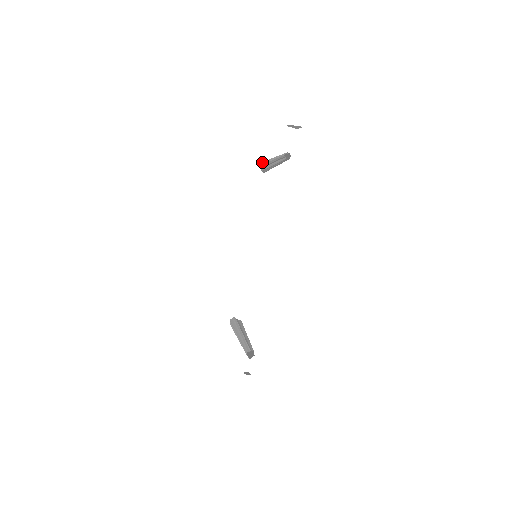
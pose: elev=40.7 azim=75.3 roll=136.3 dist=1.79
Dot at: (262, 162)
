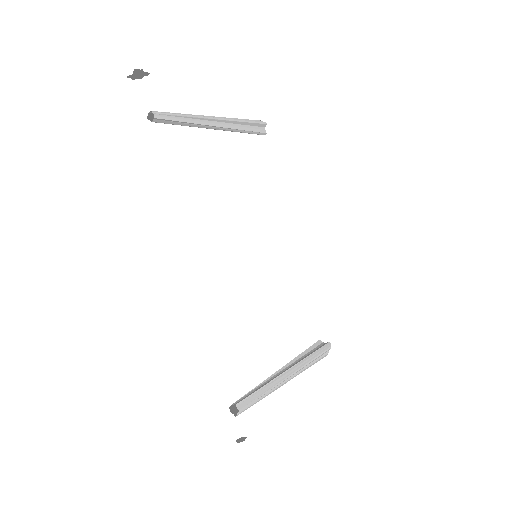
Dot at: occluded
